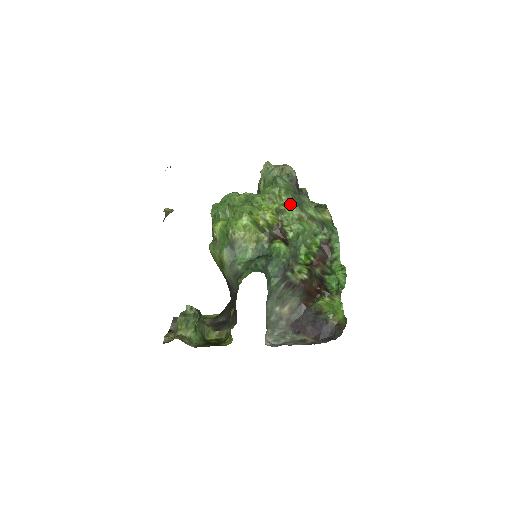
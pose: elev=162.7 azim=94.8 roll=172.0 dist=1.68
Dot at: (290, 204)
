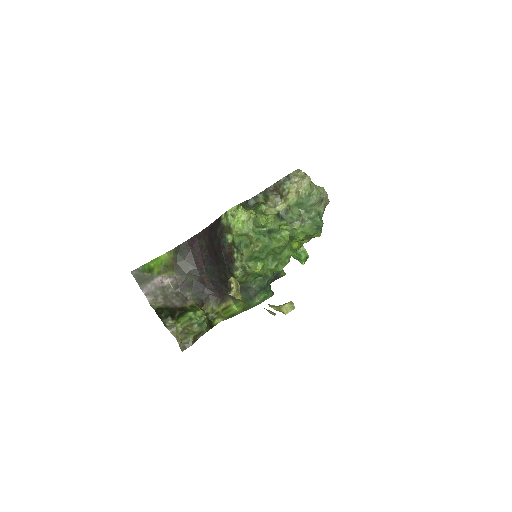
Dot at: occluded
